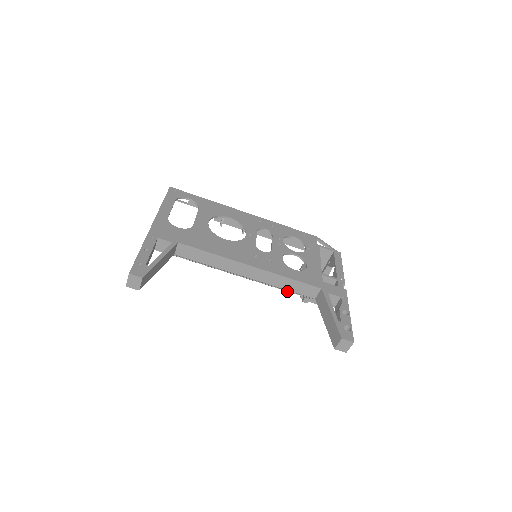
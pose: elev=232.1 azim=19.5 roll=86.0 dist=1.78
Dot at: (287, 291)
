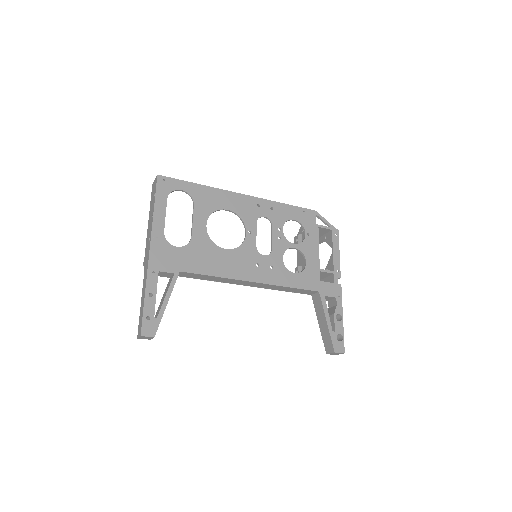
Dot at: occluded
